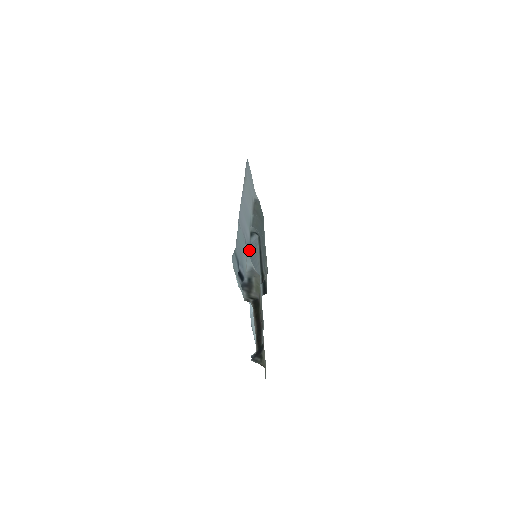
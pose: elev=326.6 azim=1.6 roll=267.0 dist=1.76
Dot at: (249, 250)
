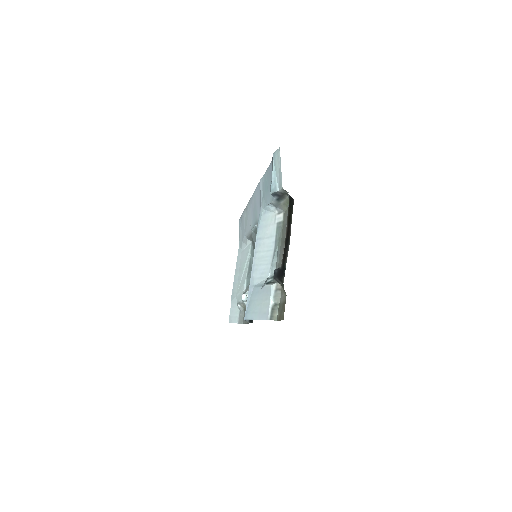
Dot at: occluded
